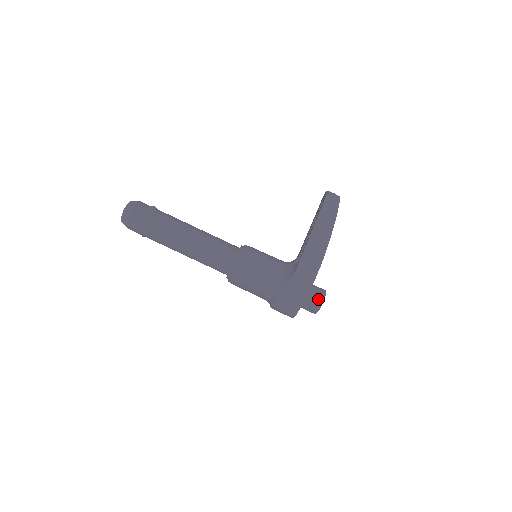
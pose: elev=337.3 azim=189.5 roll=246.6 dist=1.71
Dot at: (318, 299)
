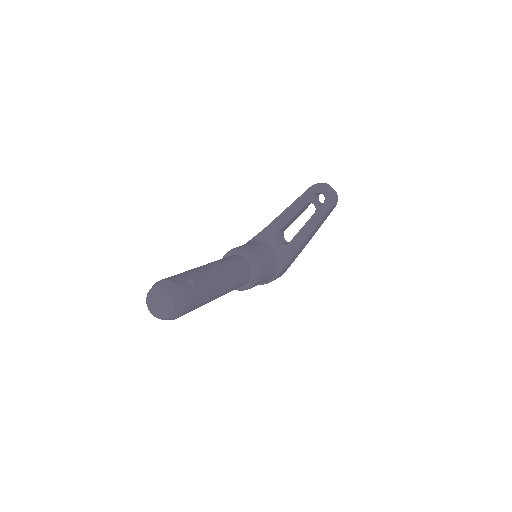
Dot at: occluded
